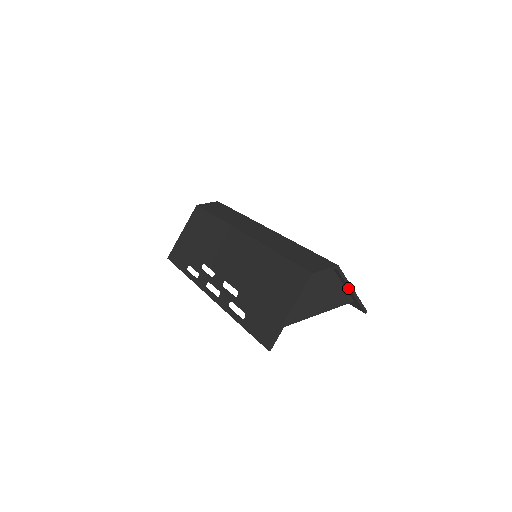
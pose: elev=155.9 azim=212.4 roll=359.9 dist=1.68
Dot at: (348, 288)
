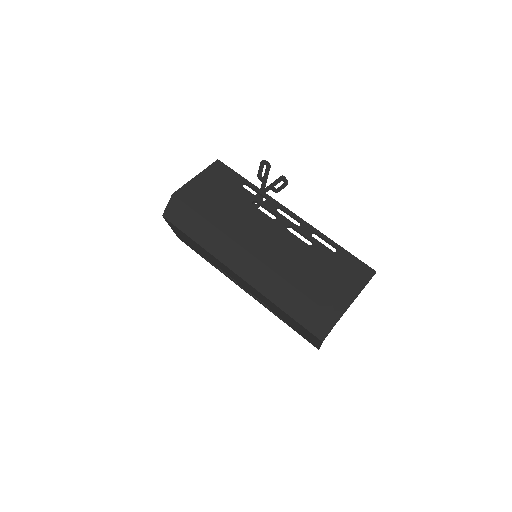
Dot at: (353, 299)
